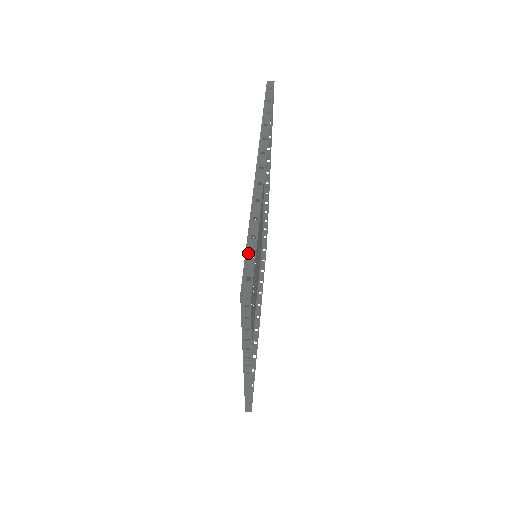
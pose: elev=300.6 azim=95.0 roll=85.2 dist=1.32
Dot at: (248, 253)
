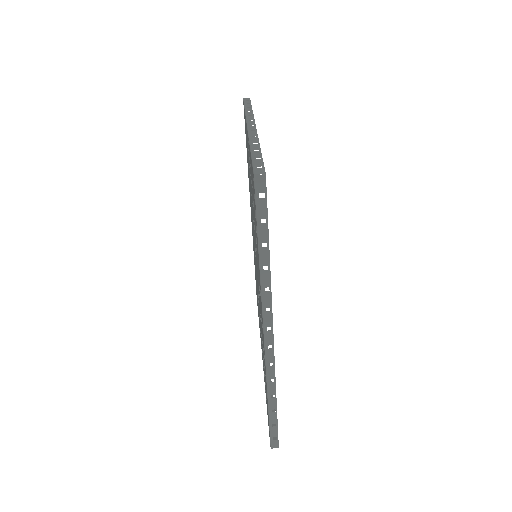
Dot at: (254, 157)
